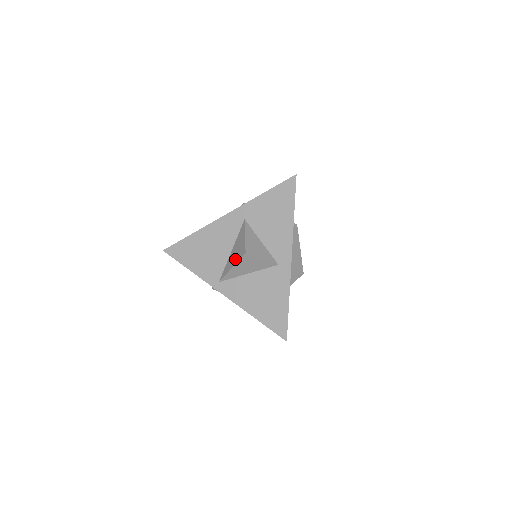
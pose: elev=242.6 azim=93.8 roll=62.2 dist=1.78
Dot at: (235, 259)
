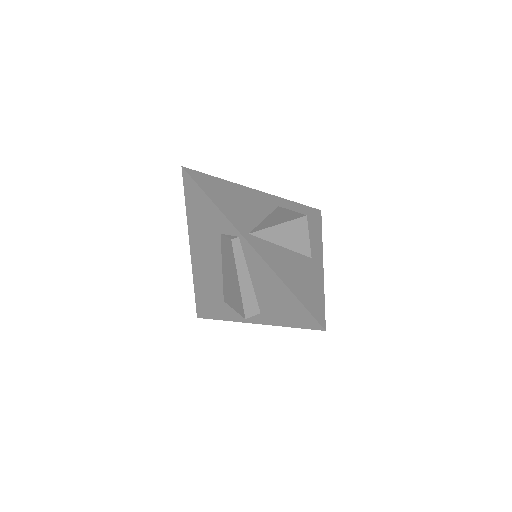
Dot at: (283, 220)
